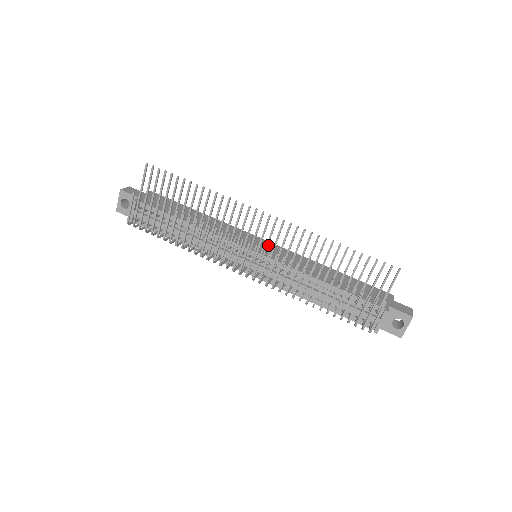
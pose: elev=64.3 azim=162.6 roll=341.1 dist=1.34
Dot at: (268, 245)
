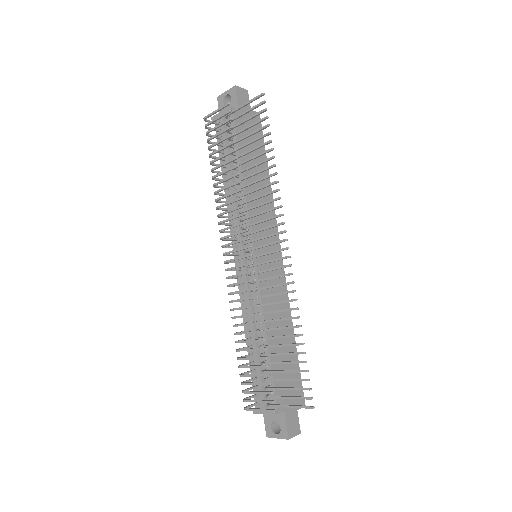
Dot at: occluded
